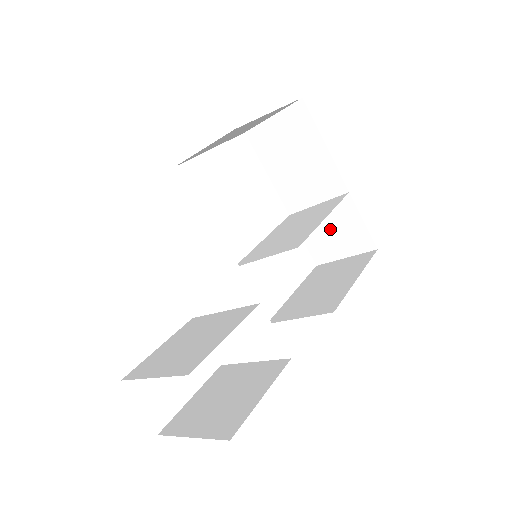
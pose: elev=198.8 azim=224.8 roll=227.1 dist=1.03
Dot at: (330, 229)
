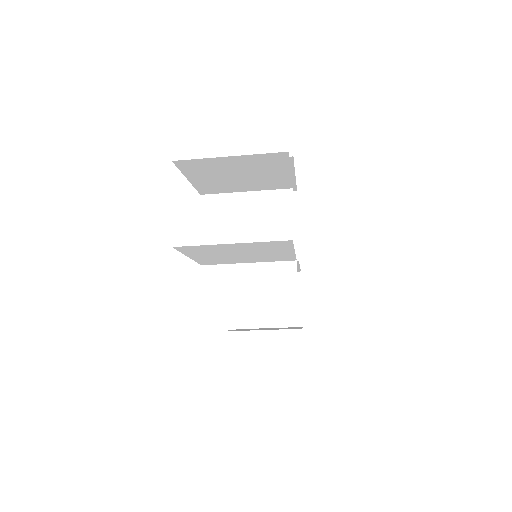
Dot at: occluded
